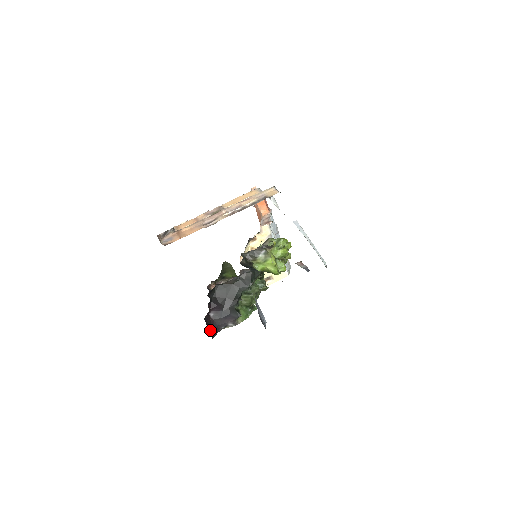
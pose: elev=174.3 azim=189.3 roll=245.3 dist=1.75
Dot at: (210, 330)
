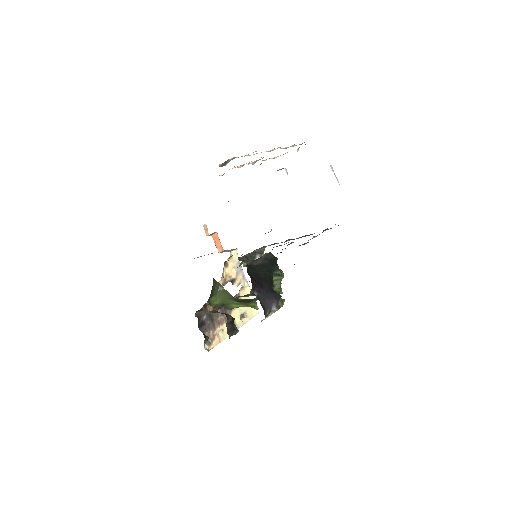
Dot at: occluded
